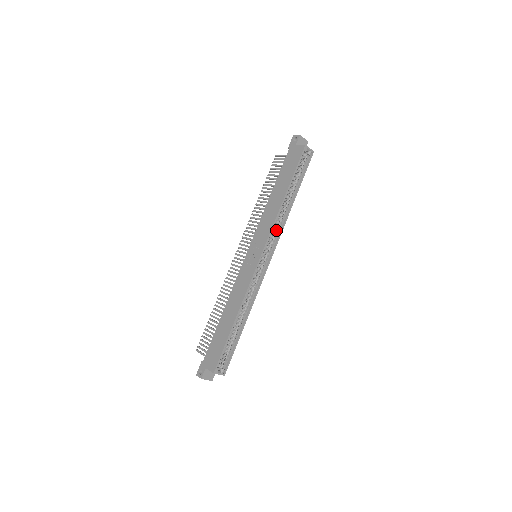
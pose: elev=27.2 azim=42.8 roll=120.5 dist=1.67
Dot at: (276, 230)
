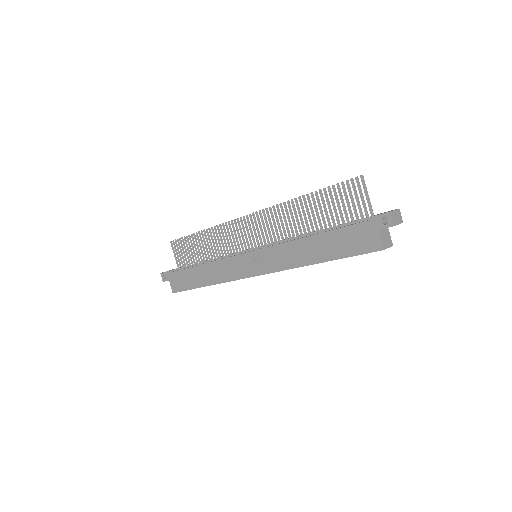
Dot at: occluded
